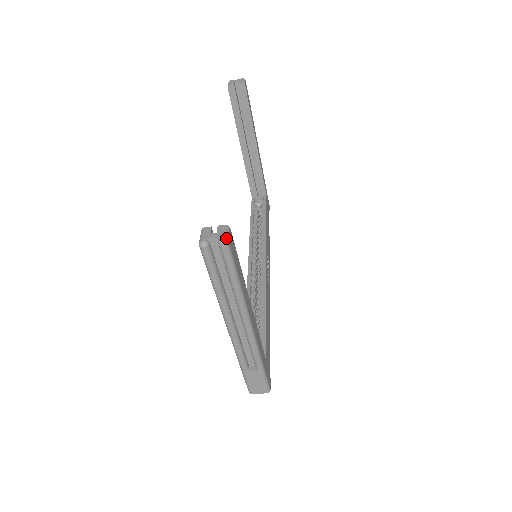
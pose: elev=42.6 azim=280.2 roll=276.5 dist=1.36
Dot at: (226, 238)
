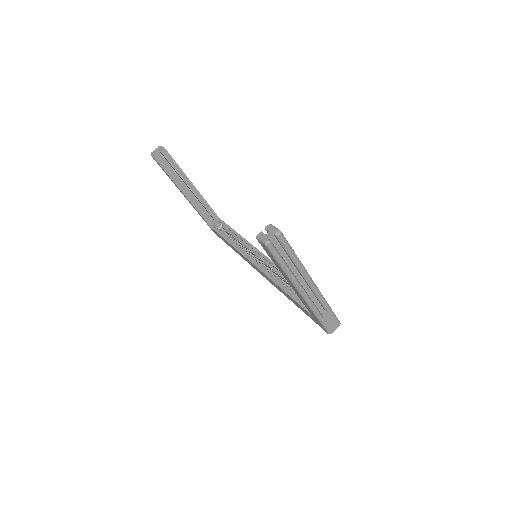
Dot at: (278, 230)
